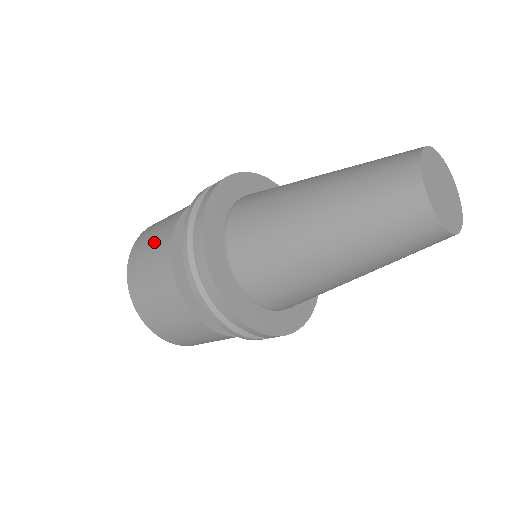
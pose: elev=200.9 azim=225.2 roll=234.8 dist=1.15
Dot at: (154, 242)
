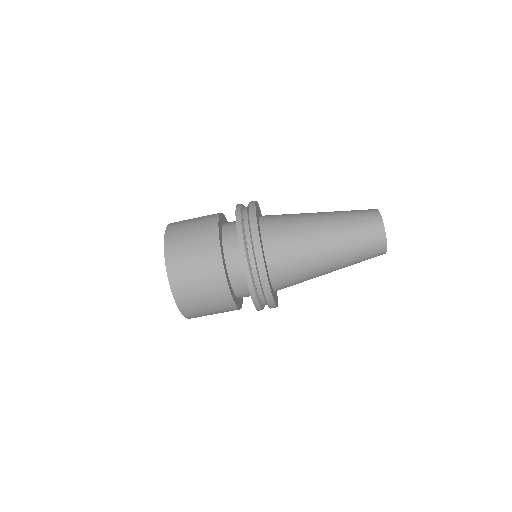
Dot at: (197, 243)
